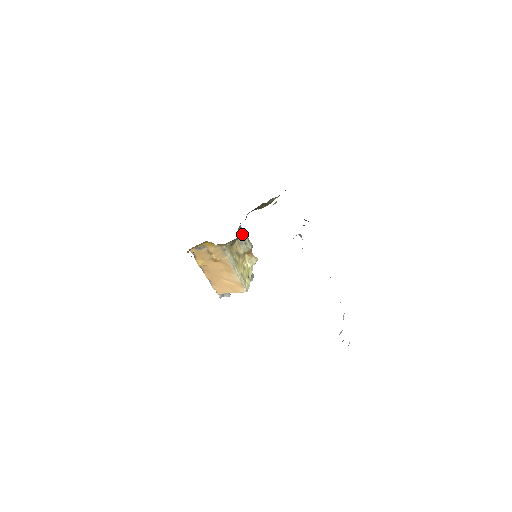
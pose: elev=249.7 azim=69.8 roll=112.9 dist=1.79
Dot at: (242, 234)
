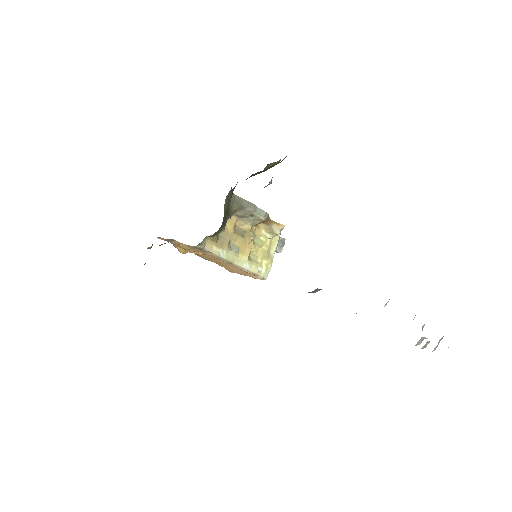
Dot at: (239, 206)
